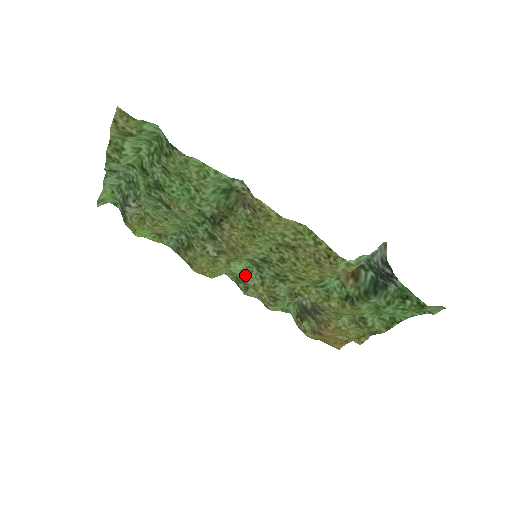
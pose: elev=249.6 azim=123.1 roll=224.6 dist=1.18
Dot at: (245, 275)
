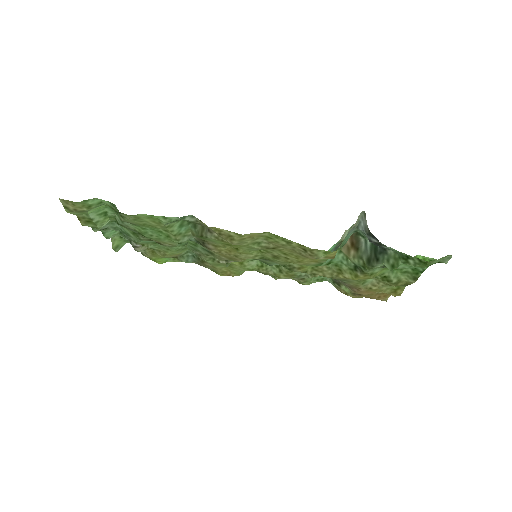
Dot at: (262, 268)
